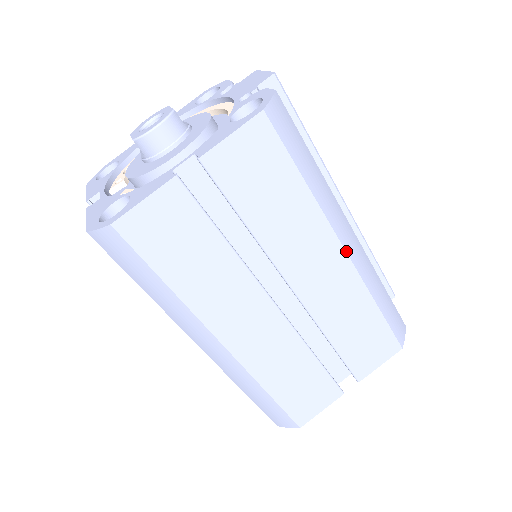
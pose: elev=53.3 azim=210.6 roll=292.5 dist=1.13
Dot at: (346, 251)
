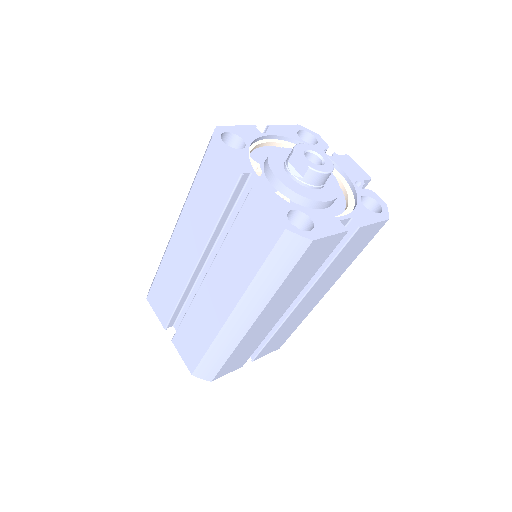
Dot at: occluded
